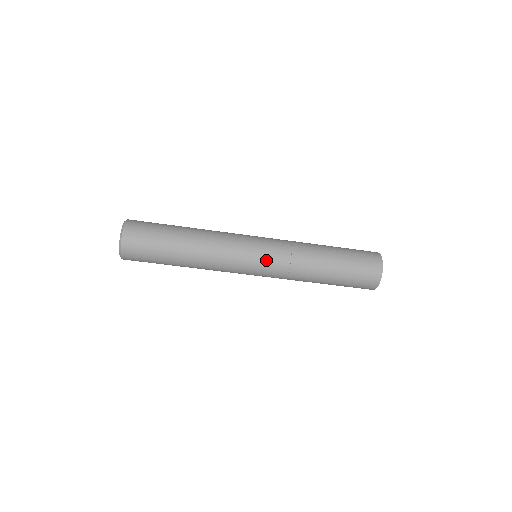
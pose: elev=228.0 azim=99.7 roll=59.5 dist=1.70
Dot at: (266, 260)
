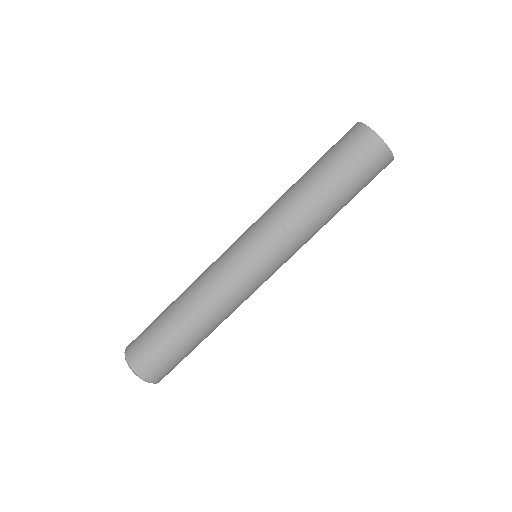
Dot at: (257, 246)
